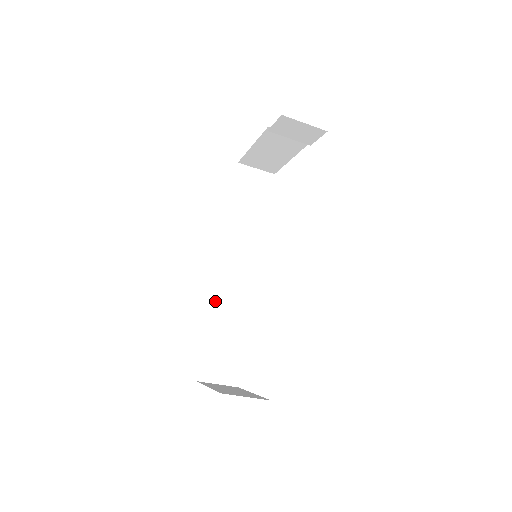
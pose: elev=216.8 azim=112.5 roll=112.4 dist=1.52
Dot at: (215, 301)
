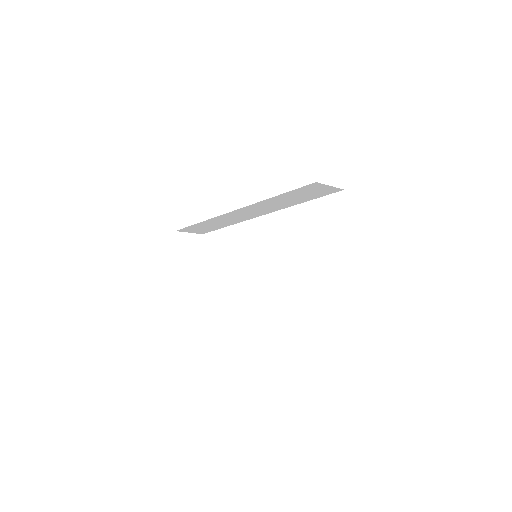
Dot at: (216, 218)
